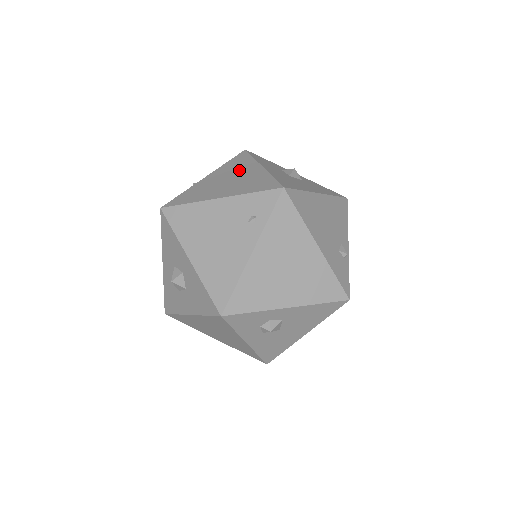
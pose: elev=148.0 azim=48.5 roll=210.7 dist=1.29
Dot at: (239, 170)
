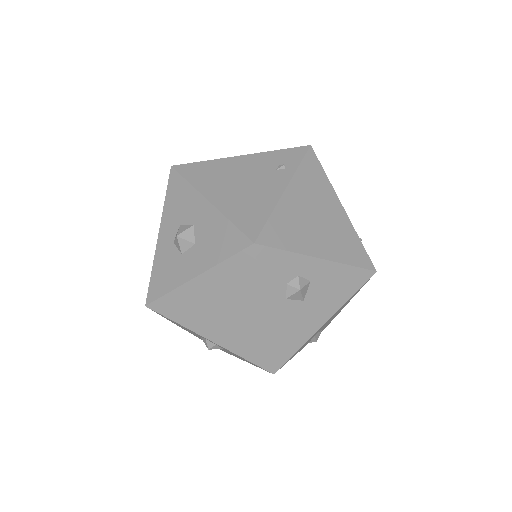
Dot at: occluded
